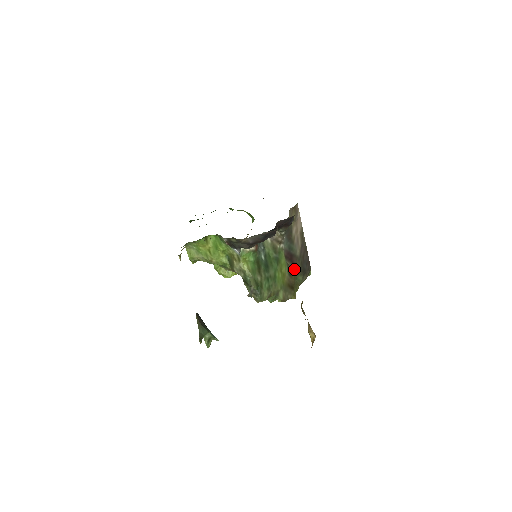
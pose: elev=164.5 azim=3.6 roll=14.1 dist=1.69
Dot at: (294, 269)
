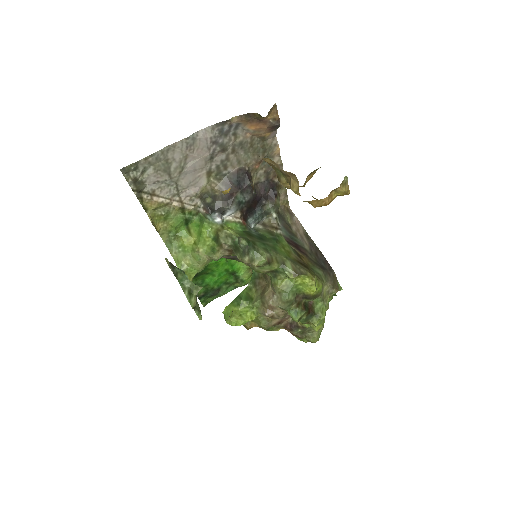
Dot at: (305, 258)
